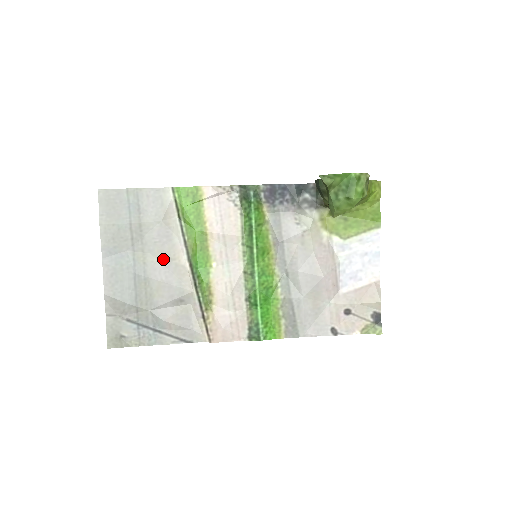
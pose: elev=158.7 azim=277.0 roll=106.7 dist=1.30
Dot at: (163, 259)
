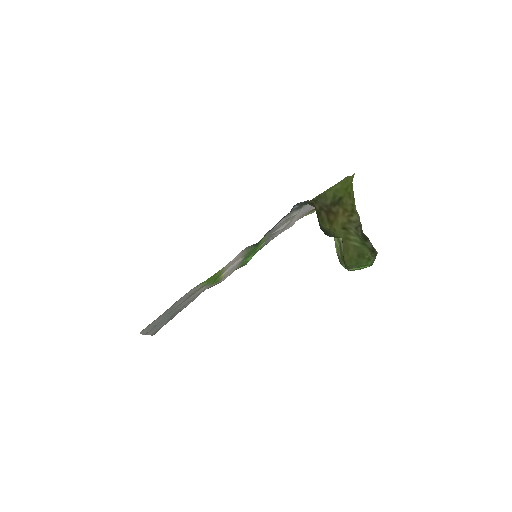
Dot at: (188, 299)
